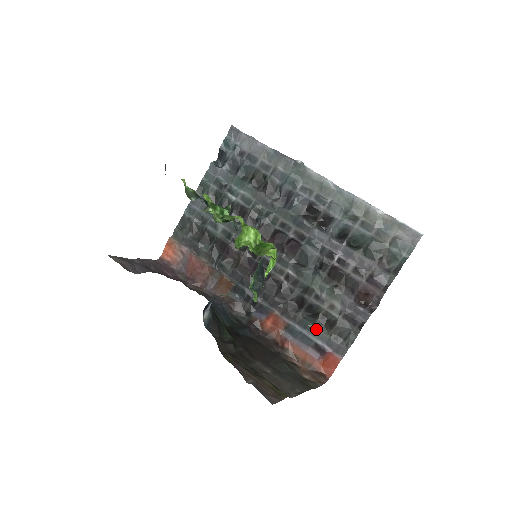
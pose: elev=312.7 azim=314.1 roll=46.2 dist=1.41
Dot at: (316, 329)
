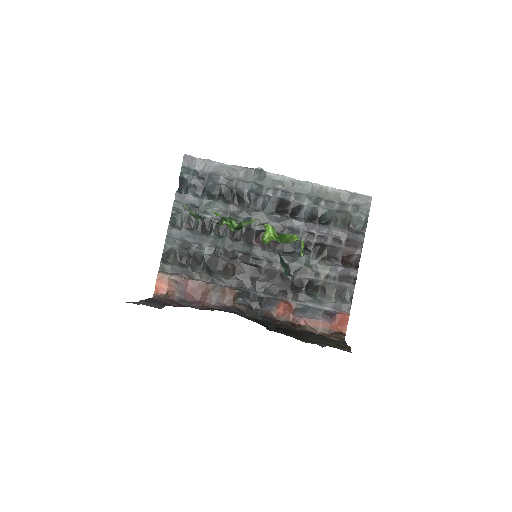
Dot at: (321, 299)
